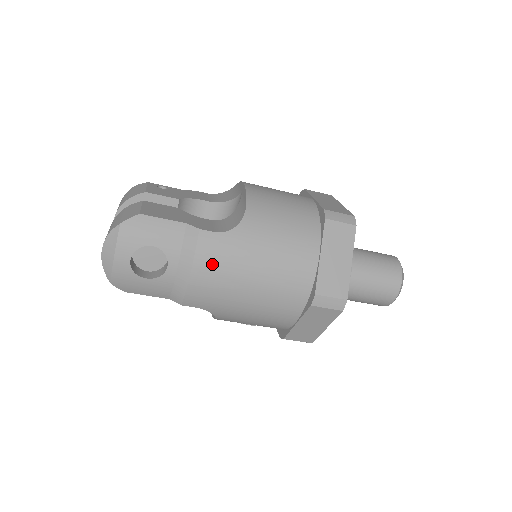
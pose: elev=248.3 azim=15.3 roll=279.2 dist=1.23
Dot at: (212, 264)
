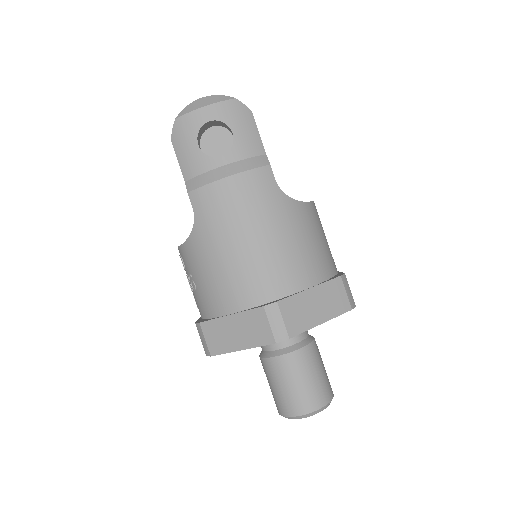
Dot at: (248, 190)
